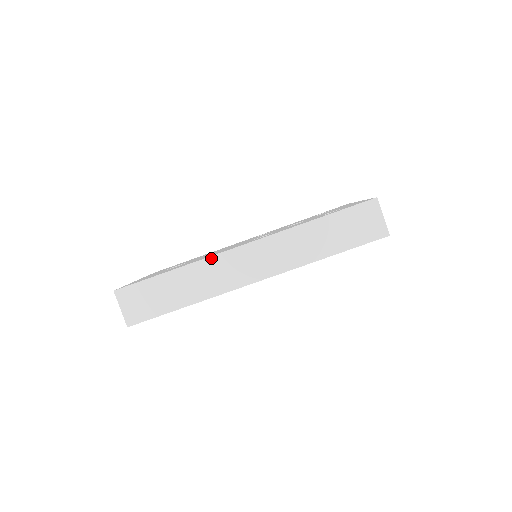
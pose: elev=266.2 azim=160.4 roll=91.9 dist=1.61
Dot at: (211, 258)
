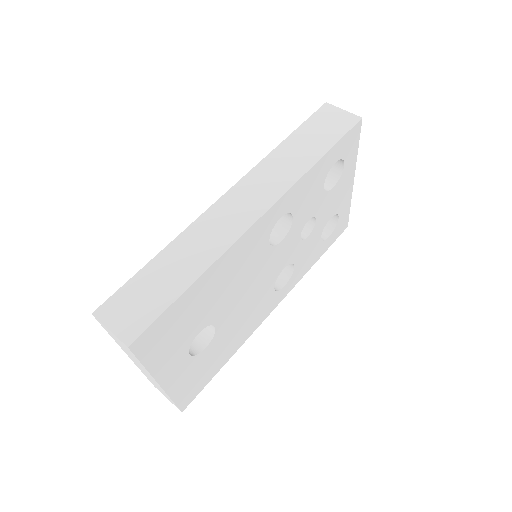
Dot at: (198, 220)
